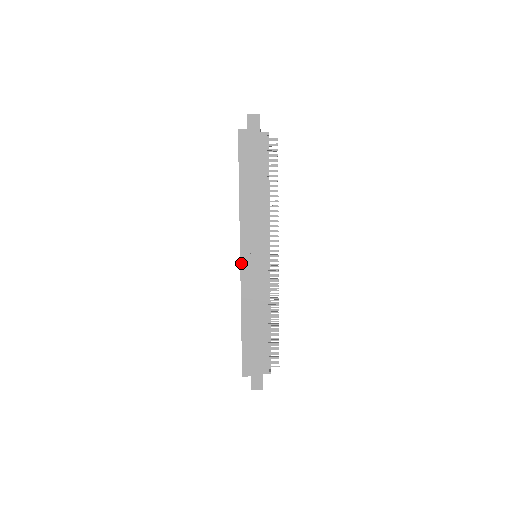
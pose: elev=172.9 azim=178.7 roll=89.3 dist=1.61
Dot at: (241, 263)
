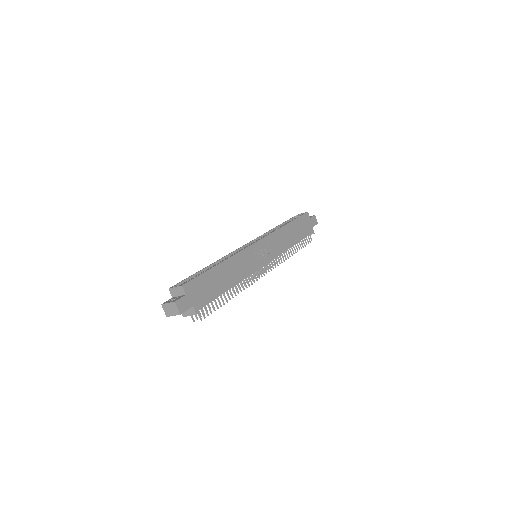
Dot at: (255, 244)
